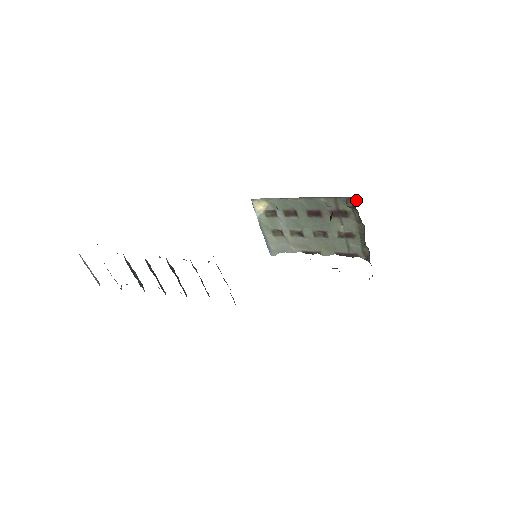
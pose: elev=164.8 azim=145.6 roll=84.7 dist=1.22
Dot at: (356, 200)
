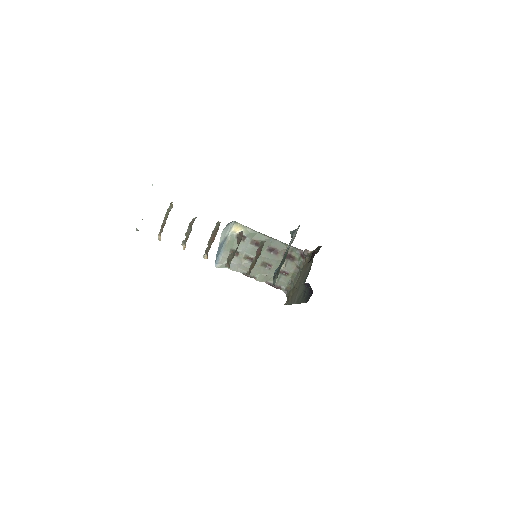
Dot at: occluded
